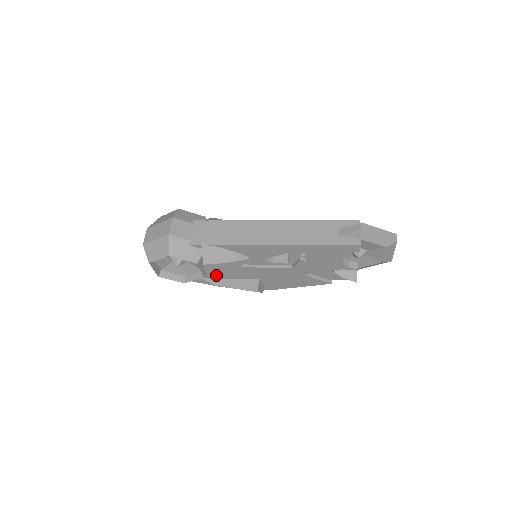
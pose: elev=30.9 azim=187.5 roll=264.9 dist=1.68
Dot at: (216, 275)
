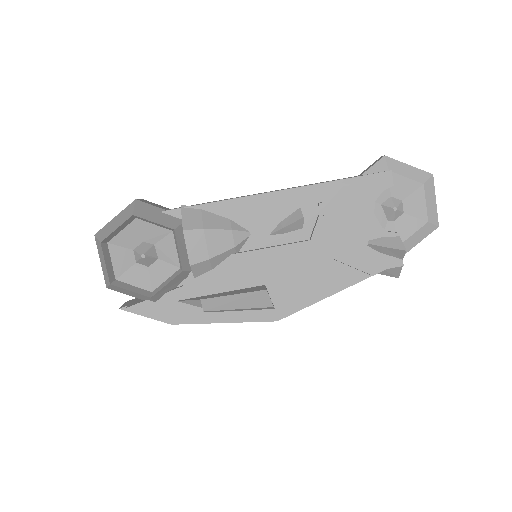
Dot at: (200, 286)
